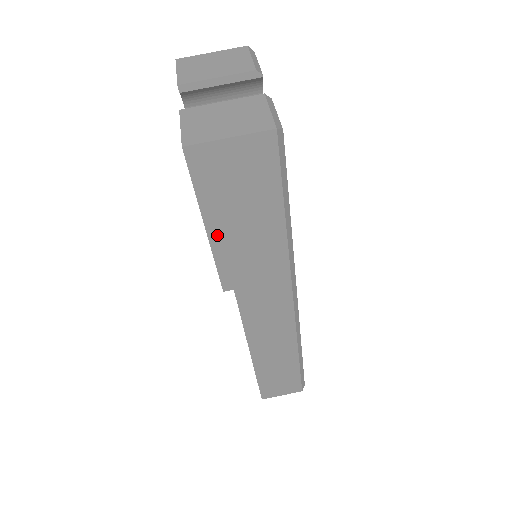
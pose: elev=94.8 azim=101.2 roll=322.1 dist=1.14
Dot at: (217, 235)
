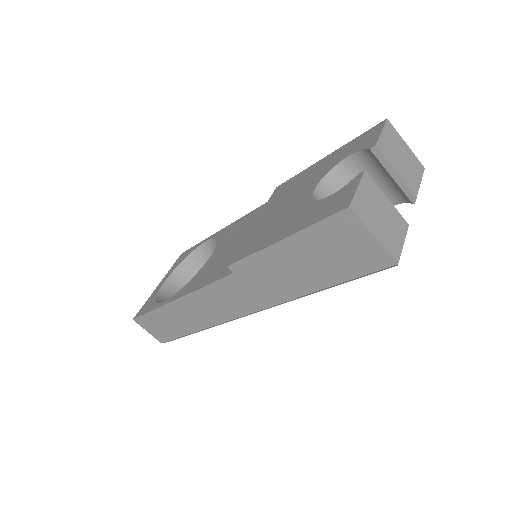
Dot at: (280, 249)
